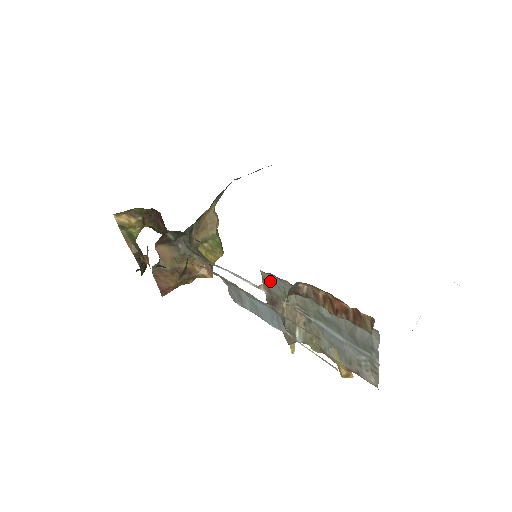
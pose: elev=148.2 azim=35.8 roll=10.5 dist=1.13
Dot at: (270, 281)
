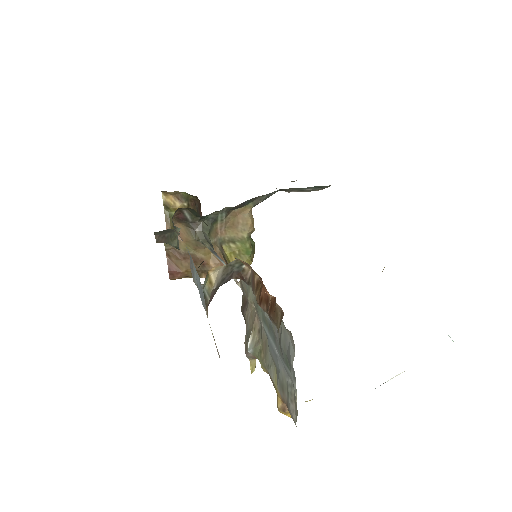
Dot at: occluded
